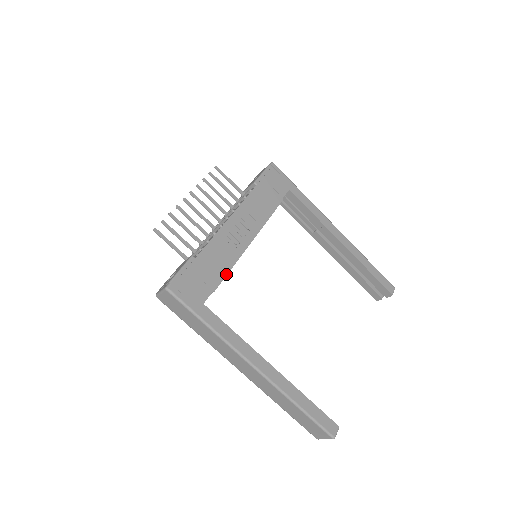
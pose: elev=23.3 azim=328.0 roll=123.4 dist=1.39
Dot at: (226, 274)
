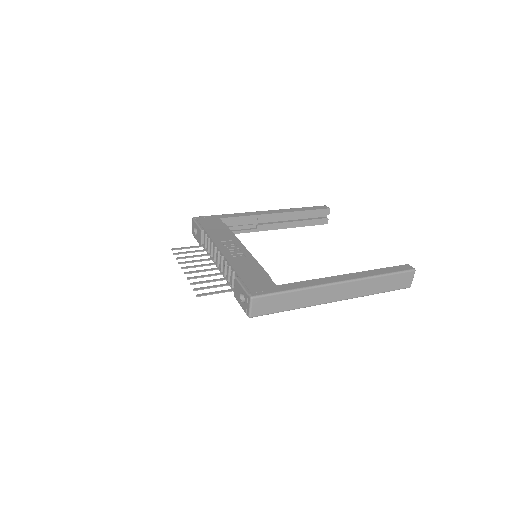
Dot at: (261, 268)
